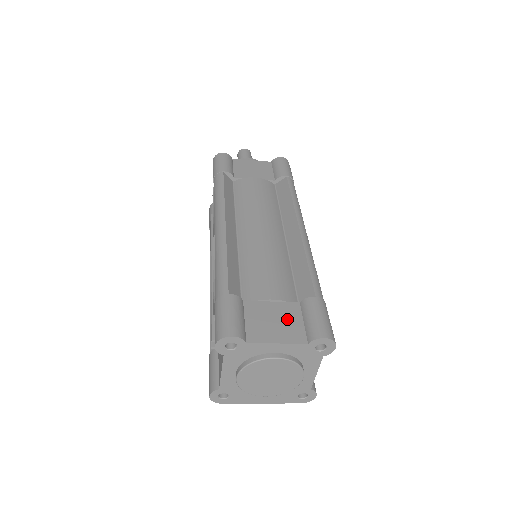
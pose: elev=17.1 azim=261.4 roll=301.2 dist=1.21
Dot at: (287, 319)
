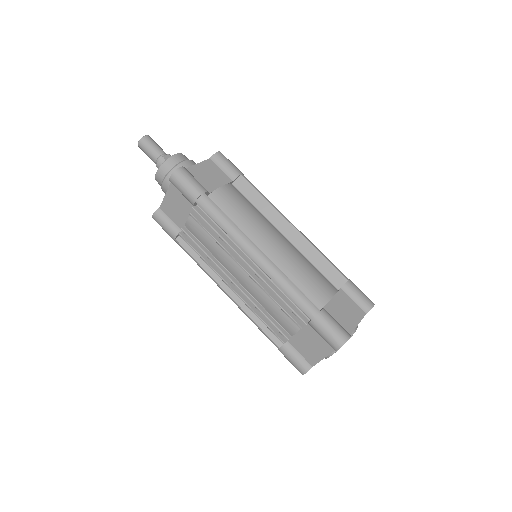
Dot at: (347, 305)
